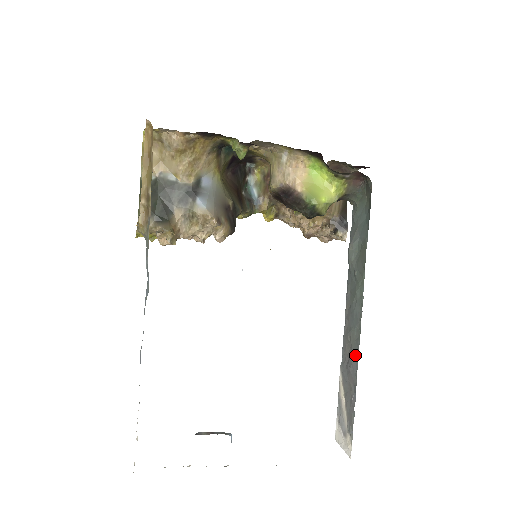
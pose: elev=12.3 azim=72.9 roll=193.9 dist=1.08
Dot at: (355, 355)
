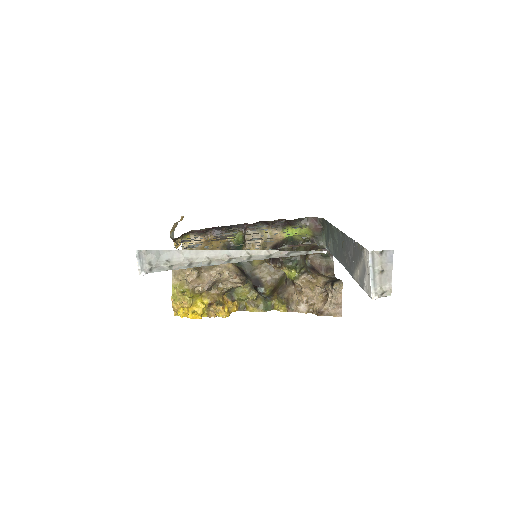
Dot at: (345, 241)
